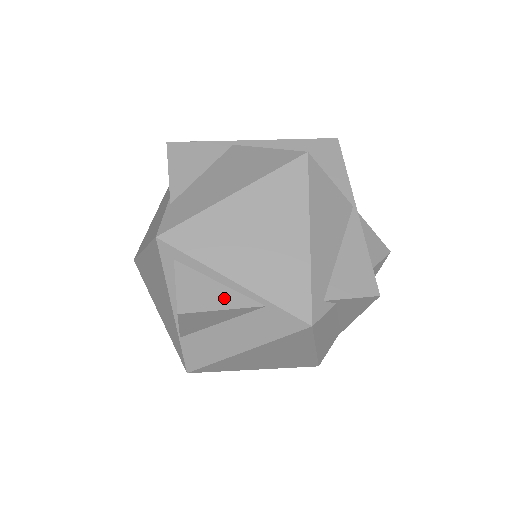
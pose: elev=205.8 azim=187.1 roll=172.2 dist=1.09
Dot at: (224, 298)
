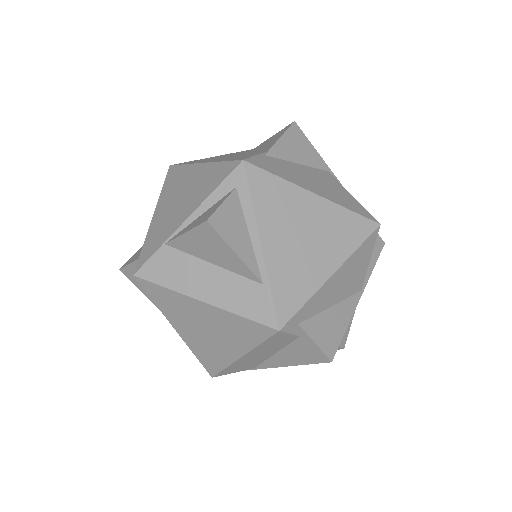
Dot at: (243, 248)
